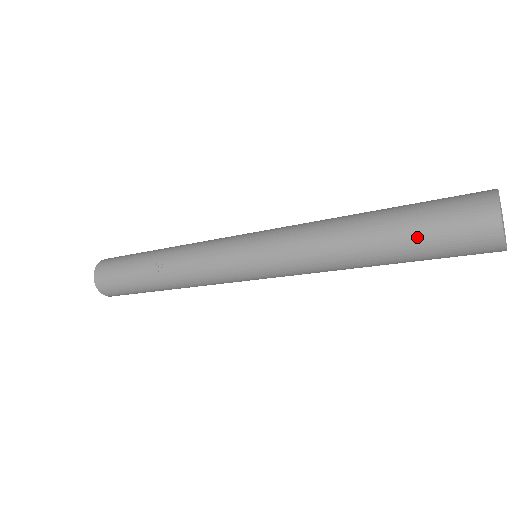
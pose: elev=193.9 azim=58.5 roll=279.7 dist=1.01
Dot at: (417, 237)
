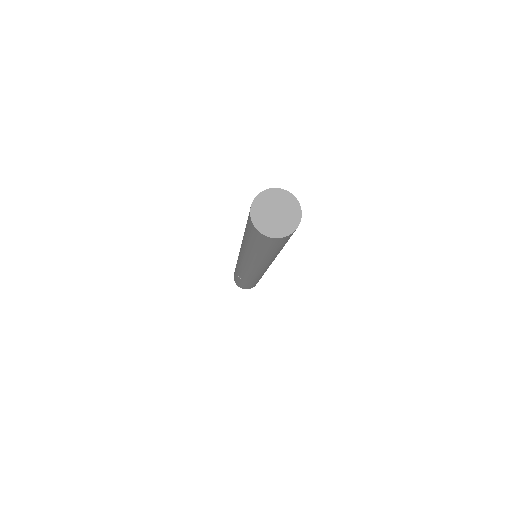
Dot at: (259, 248)
